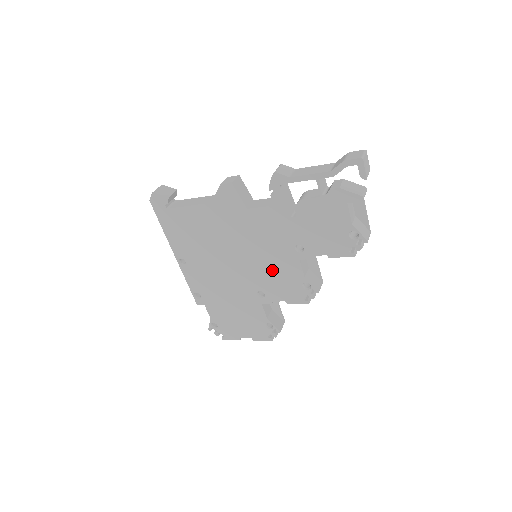
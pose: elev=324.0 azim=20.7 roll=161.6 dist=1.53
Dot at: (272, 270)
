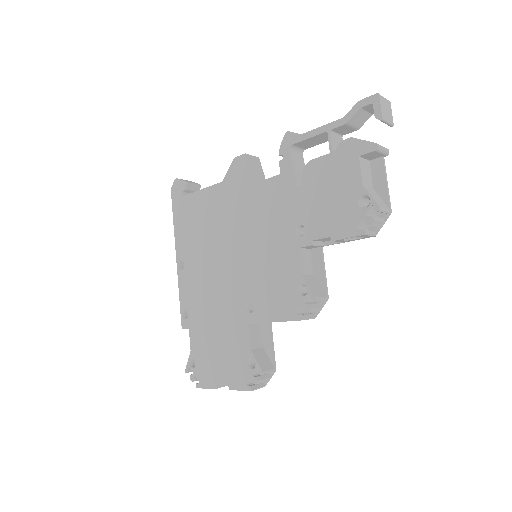
Dot at: (267, 267)
